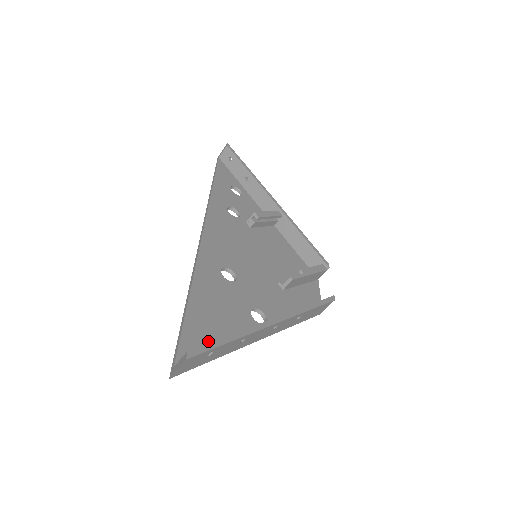
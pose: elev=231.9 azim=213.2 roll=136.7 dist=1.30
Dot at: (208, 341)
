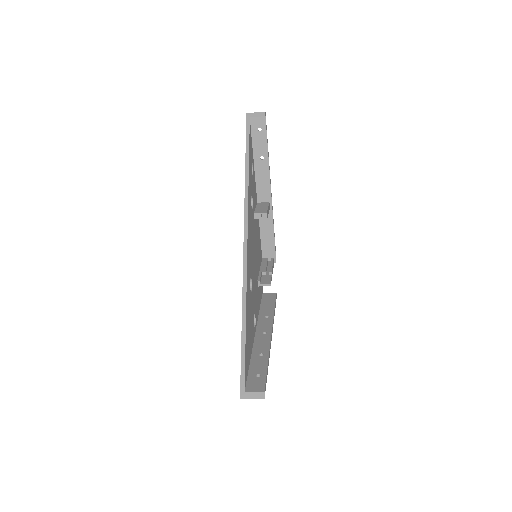
Dot at: occluded
